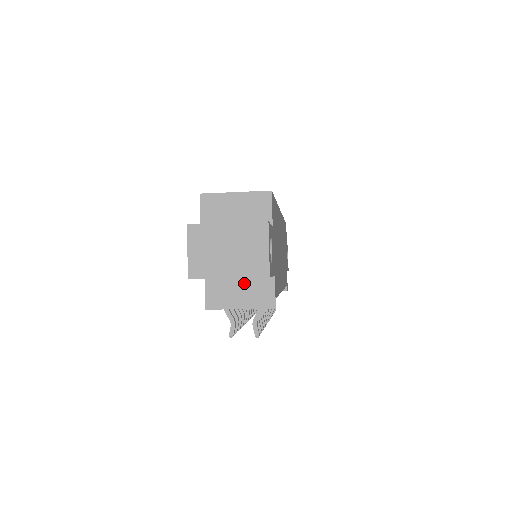
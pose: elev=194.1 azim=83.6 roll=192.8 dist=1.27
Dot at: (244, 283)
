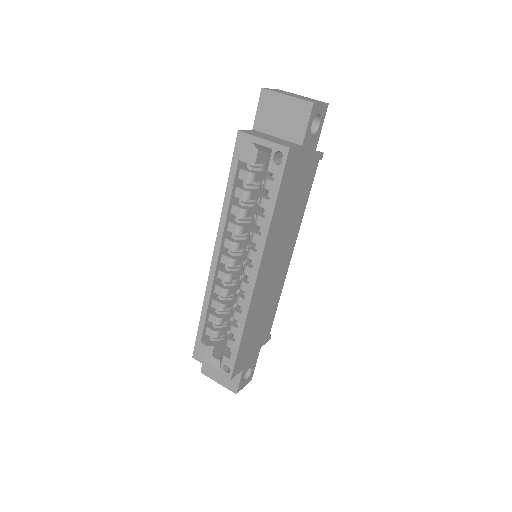
Dot at: occluded
